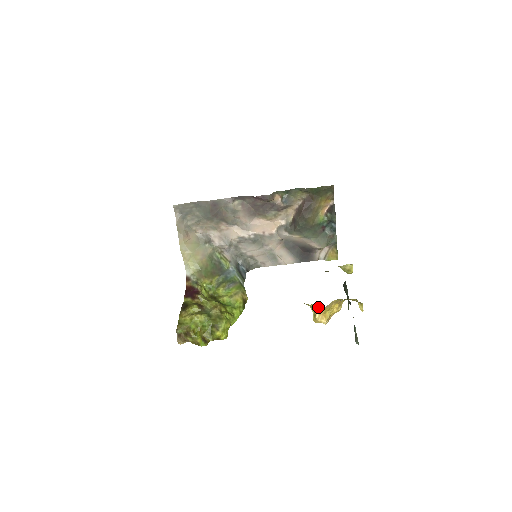
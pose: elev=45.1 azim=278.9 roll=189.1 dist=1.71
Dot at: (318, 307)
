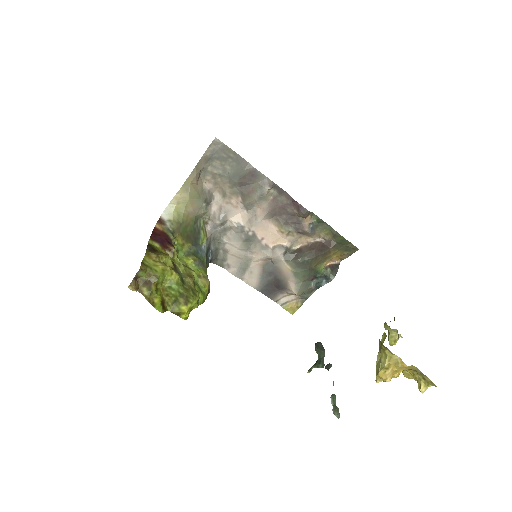
Dot at: (396, 362)
